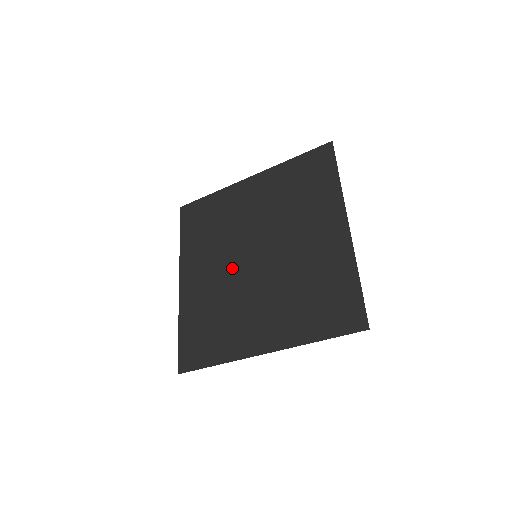
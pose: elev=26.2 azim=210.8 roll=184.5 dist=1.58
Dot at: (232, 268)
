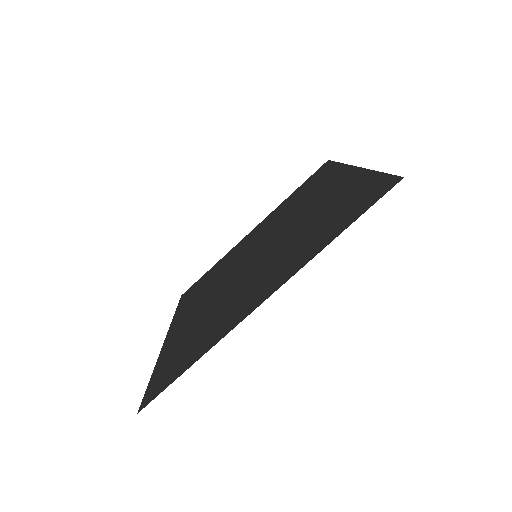
Dot at: (228, 282)
